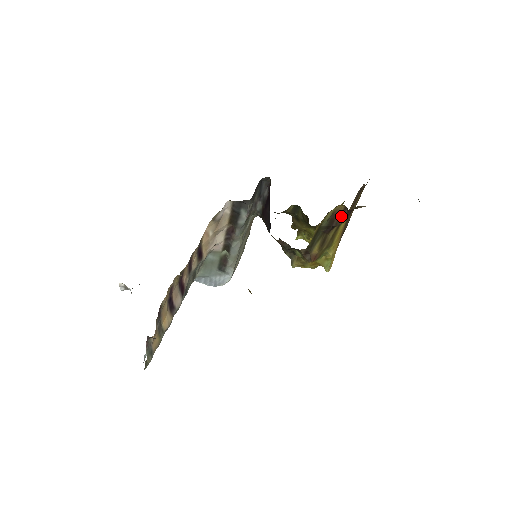
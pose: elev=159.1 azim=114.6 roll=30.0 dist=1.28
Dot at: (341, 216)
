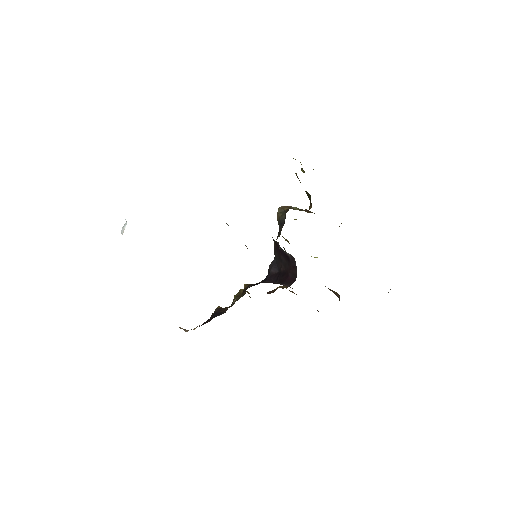
Dot at: (333, 292)
